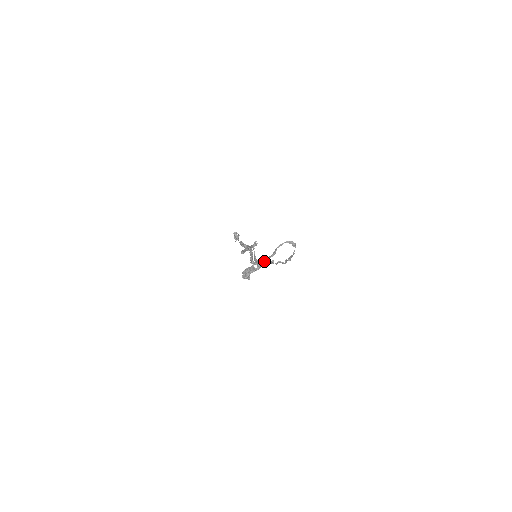
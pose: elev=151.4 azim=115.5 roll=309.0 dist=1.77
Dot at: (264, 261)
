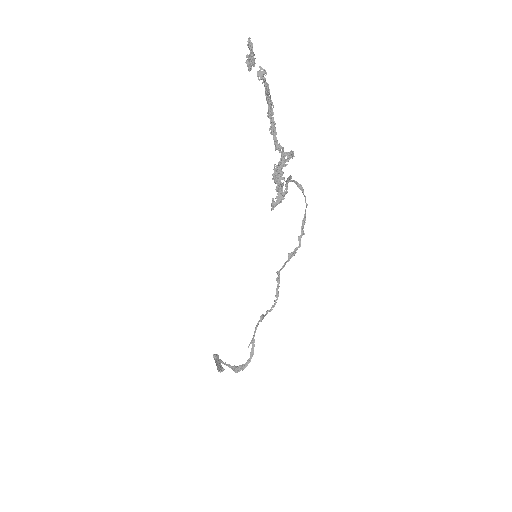
Dot at: (285, 186)
